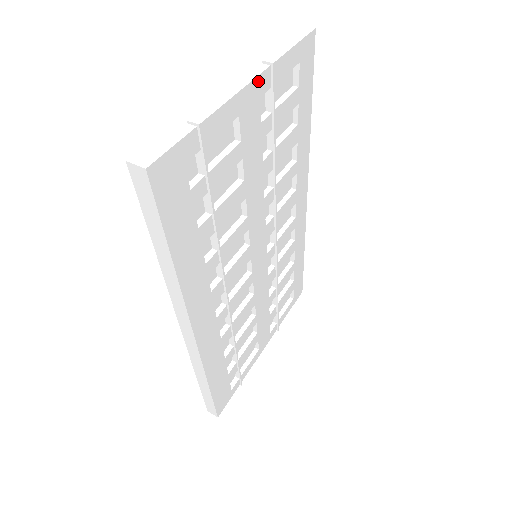
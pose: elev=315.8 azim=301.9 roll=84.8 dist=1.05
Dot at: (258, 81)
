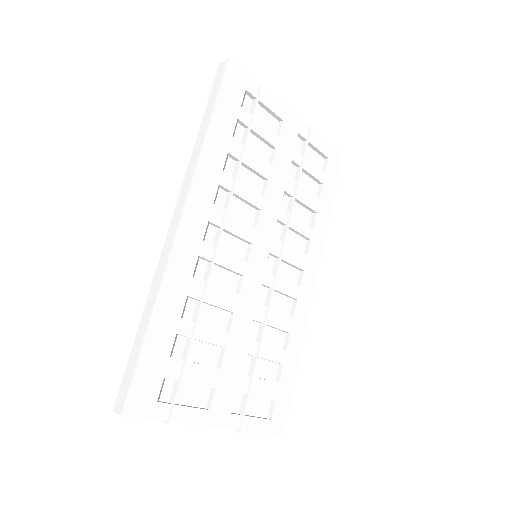
Dot at: (300, 123)
